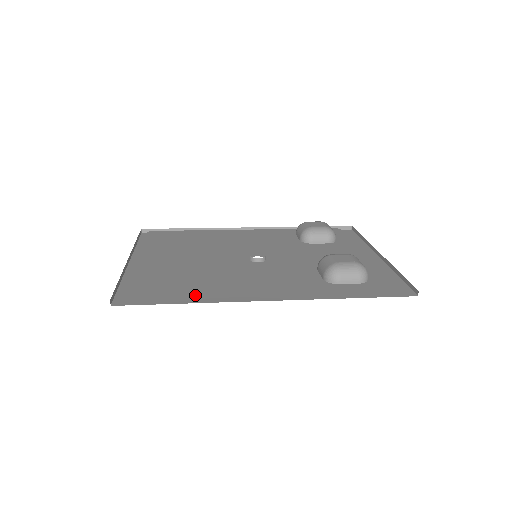
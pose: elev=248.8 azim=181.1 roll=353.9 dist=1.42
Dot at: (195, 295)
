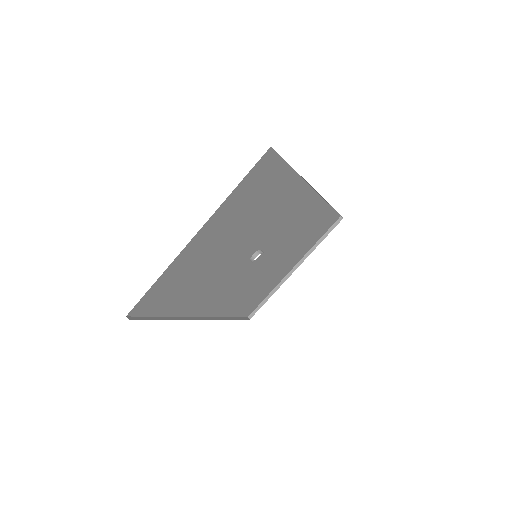
Dot at: occluded
